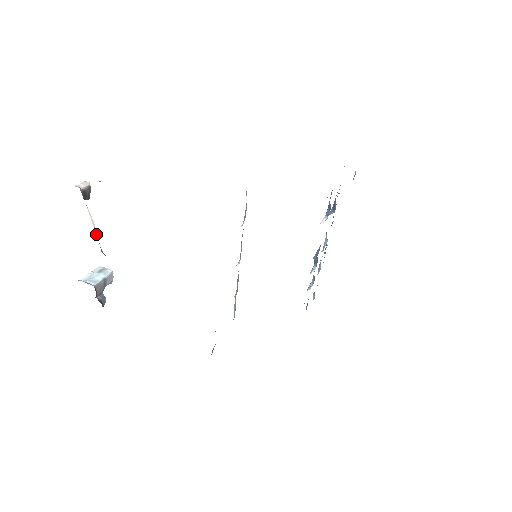
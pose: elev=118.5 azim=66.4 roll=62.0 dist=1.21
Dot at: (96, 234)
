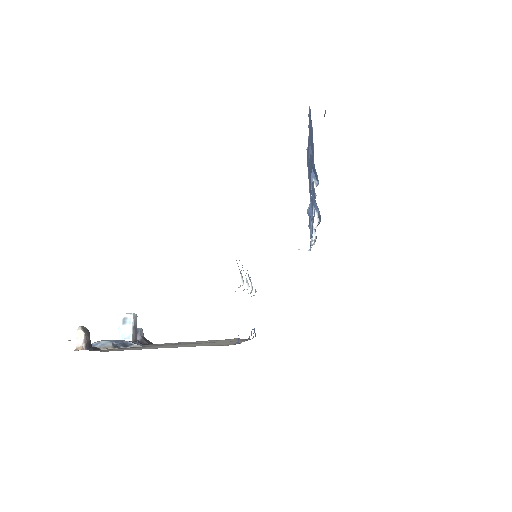
Dot at: (118, 348)
